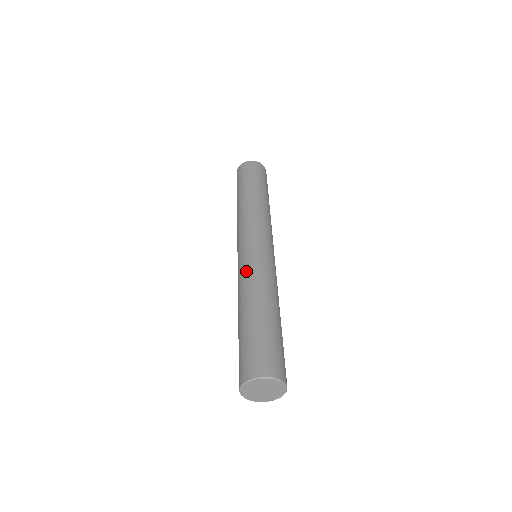
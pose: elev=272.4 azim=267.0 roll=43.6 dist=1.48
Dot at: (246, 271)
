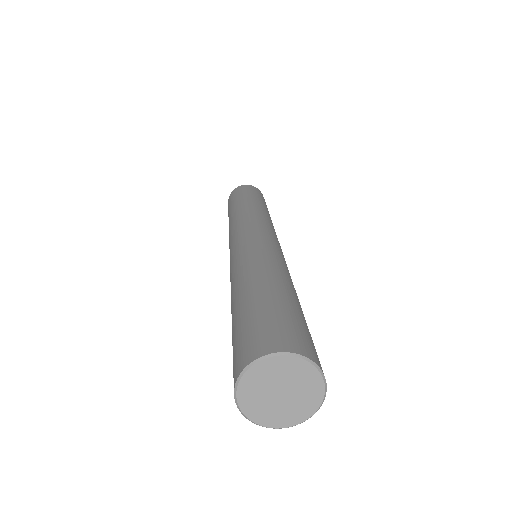
Dot at: (241, 255)
